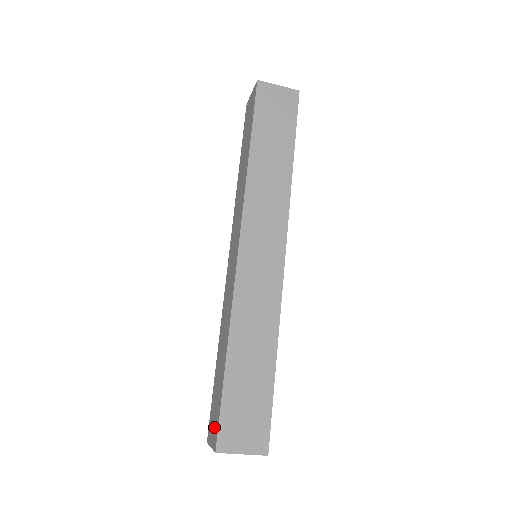
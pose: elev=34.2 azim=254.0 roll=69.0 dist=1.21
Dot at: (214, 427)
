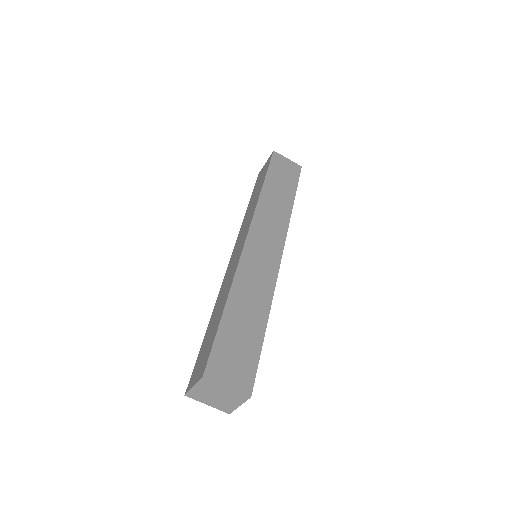
Dot at: (201, 365)
